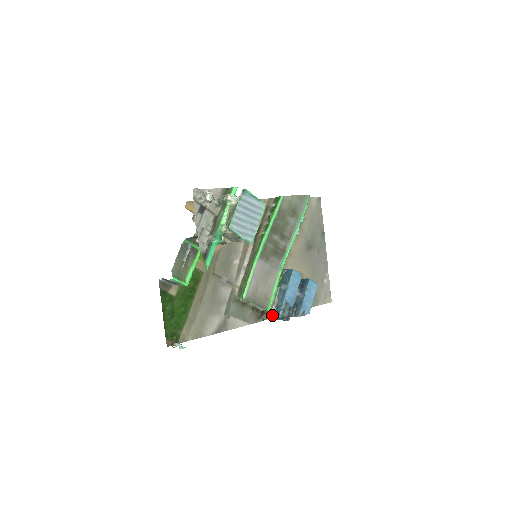
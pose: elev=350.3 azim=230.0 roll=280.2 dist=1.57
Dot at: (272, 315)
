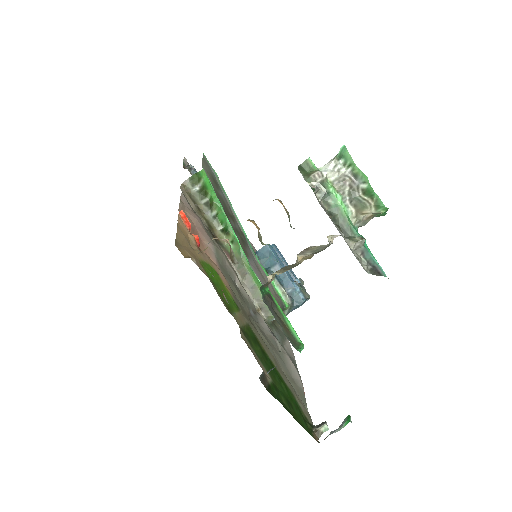
Dot at: (292, 308)
